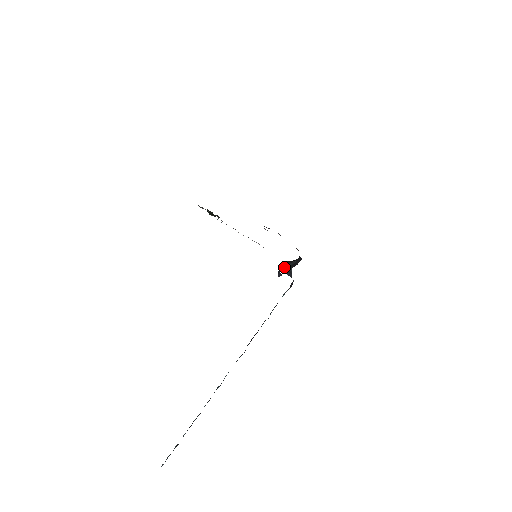
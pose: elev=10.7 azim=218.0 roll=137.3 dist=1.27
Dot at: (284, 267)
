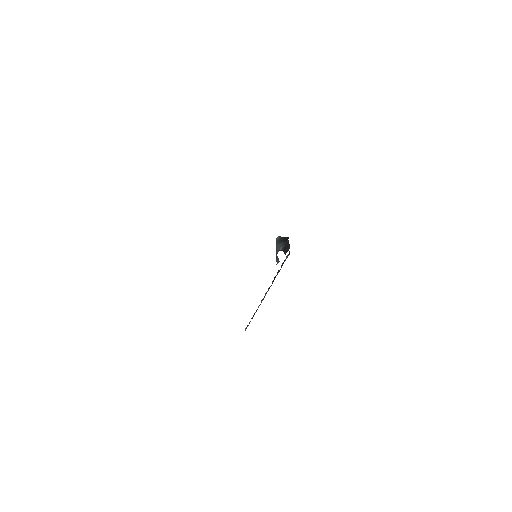
Dot at: (279, 248)
